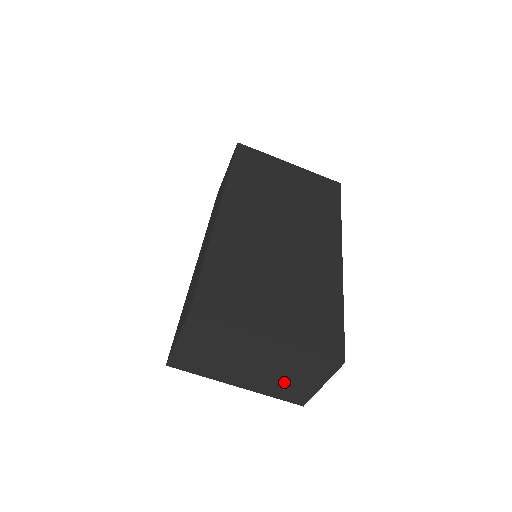
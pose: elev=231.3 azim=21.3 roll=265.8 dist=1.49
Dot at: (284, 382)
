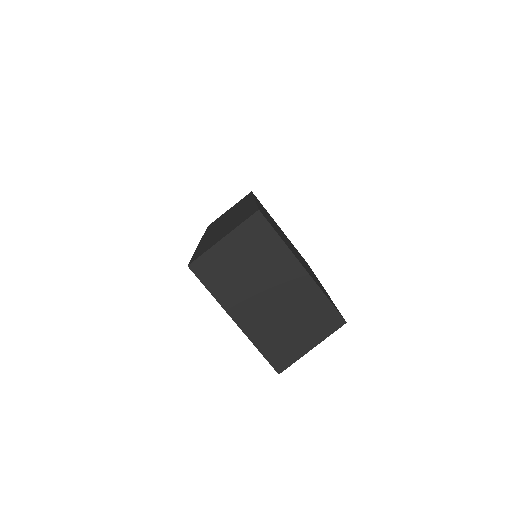
Dot at: (282, 331)
